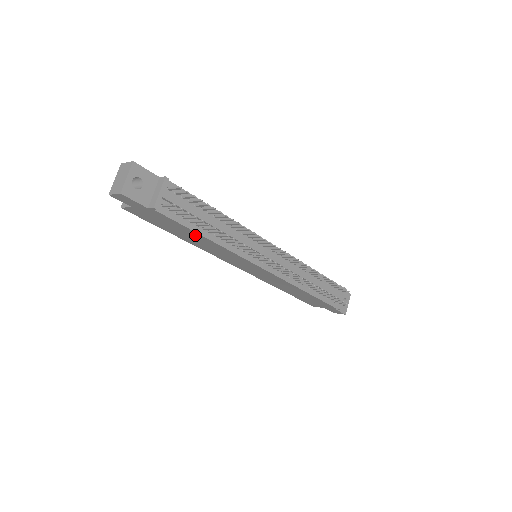
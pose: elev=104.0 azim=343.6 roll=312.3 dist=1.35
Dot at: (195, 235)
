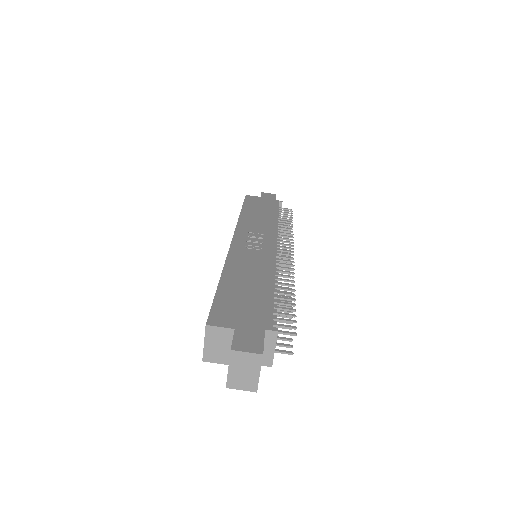
Dot at: occluded
